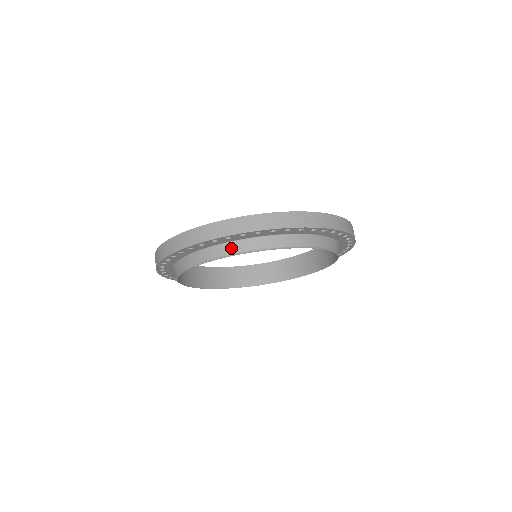
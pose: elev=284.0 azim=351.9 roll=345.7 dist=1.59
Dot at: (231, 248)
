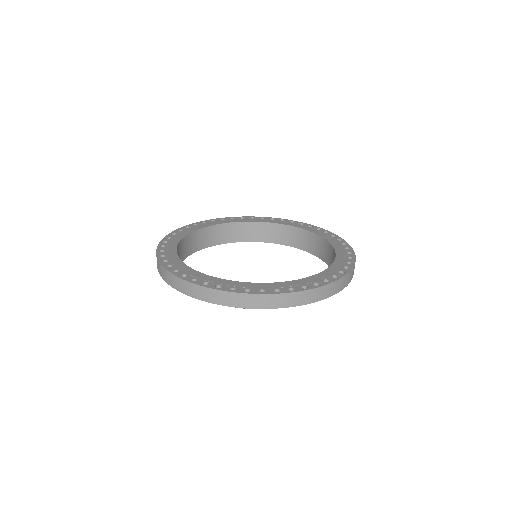
Dot at: occluded
